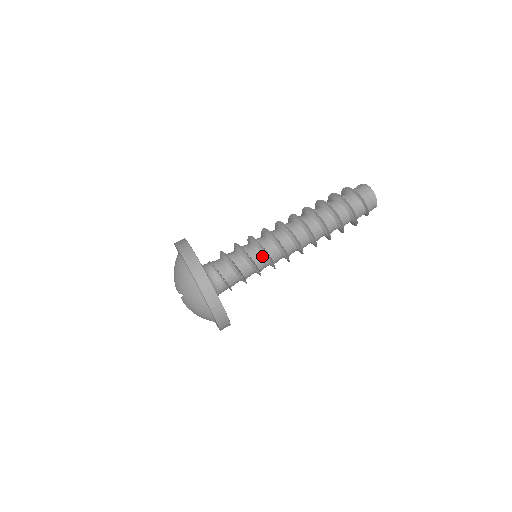
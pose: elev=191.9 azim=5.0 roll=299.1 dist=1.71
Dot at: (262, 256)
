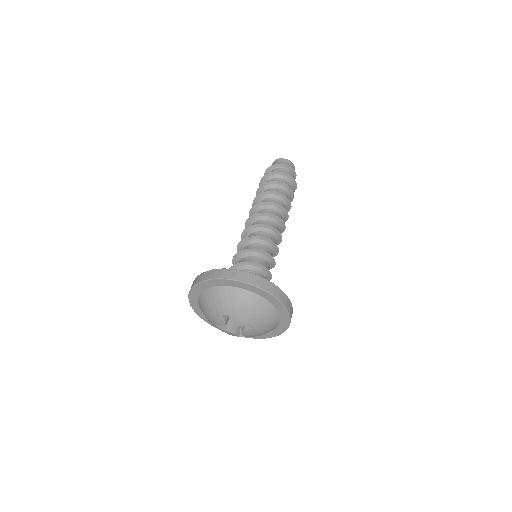
Dot at: (255, 244)
